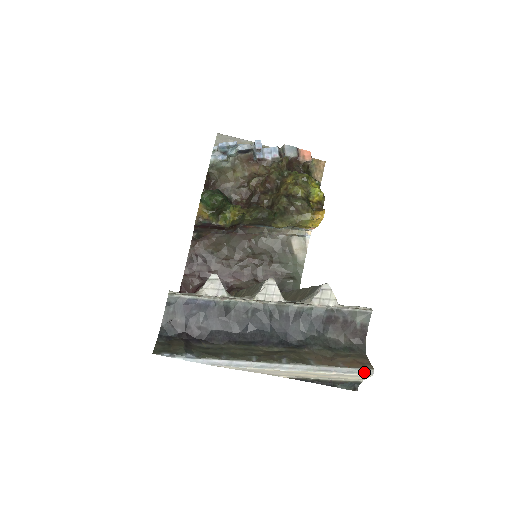
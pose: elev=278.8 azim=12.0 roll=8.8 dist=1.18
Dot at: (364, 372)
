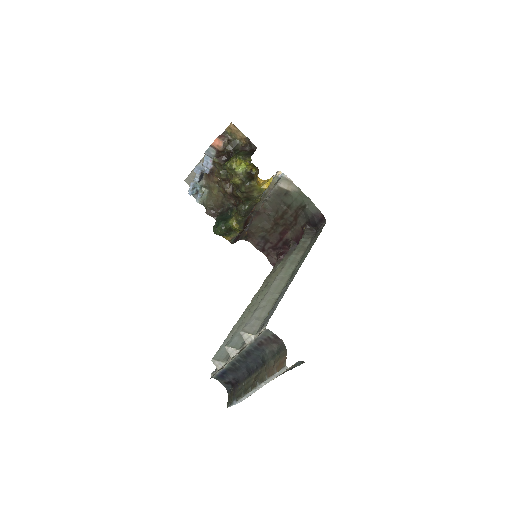
Dot at: (284, 370)
